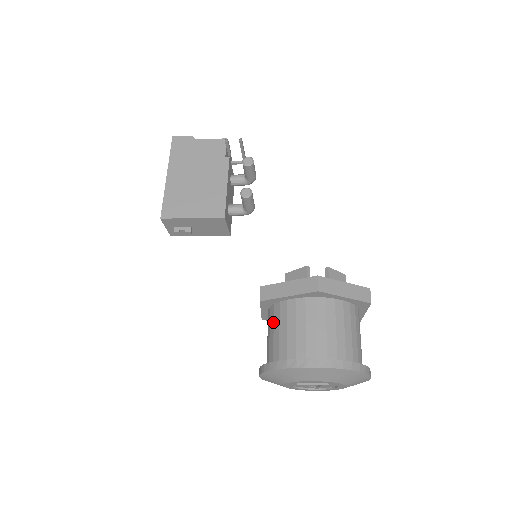
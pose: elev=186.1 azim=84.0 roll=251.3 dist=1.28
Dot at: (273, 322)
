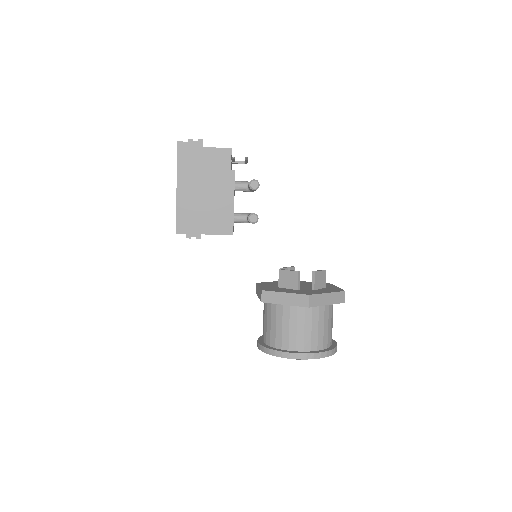
Dot at: (270, 315)
